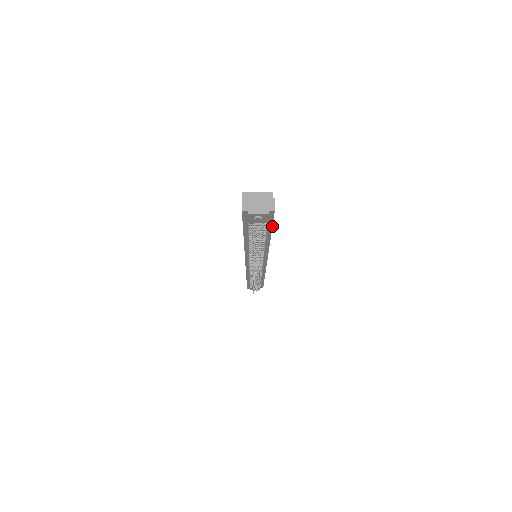
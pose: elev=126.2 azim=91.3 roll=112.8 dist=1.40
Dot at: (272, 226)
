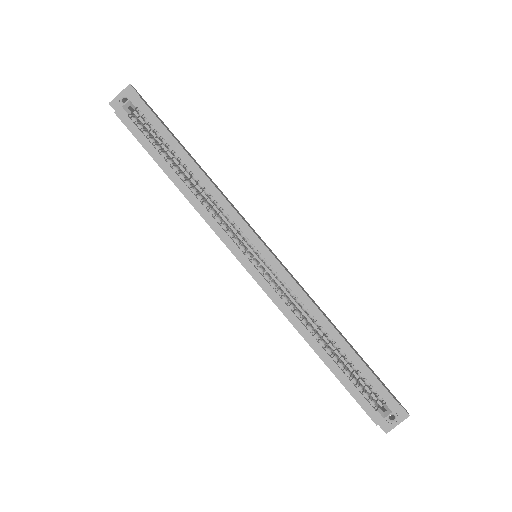
Dot at: (376, 375)
